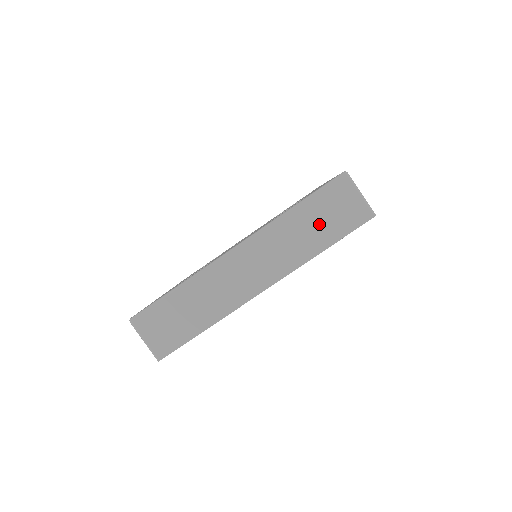
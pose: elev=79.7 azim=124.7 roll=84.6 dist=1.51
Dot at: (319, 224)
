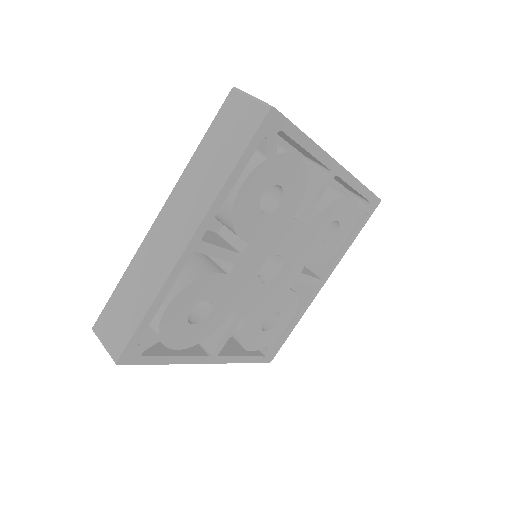
Dot at: (221, 148)
